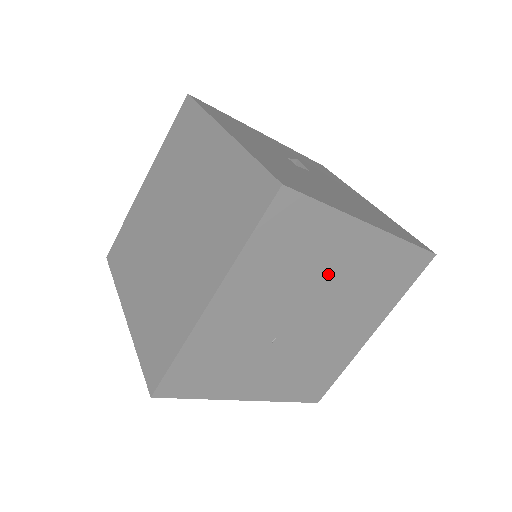
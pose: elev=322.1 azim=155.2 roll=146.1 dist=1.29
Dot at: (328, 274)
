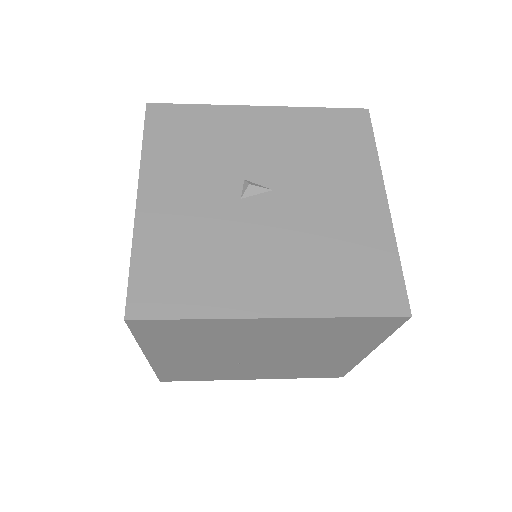
Dot at: (253, 340)
